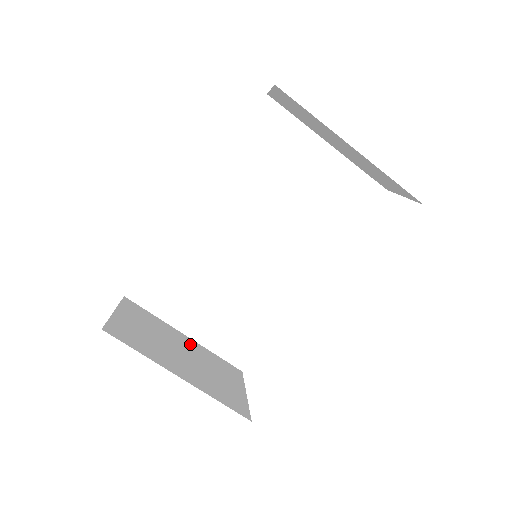
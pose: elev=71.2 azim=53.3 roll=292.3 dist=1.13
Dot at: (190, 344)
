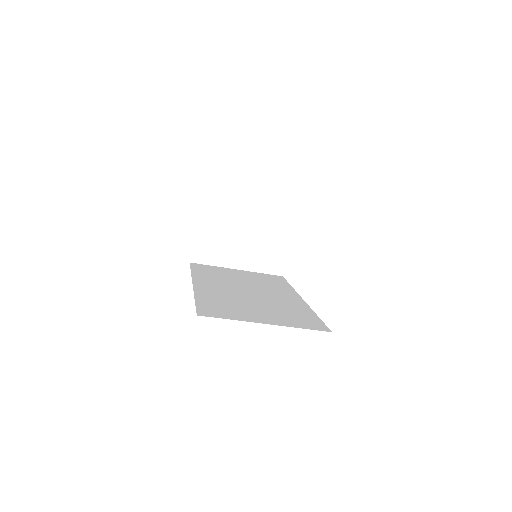
Dot at: (251, 217)
